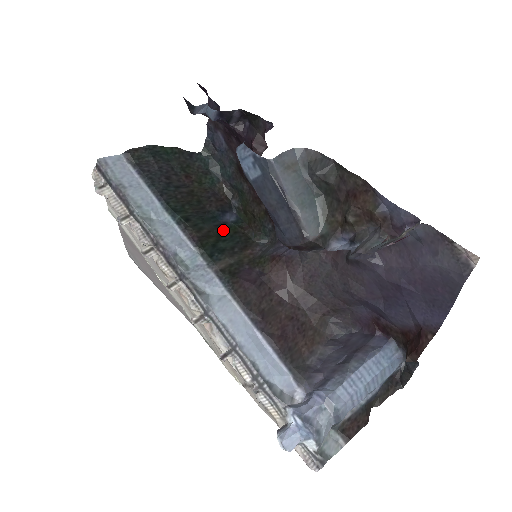
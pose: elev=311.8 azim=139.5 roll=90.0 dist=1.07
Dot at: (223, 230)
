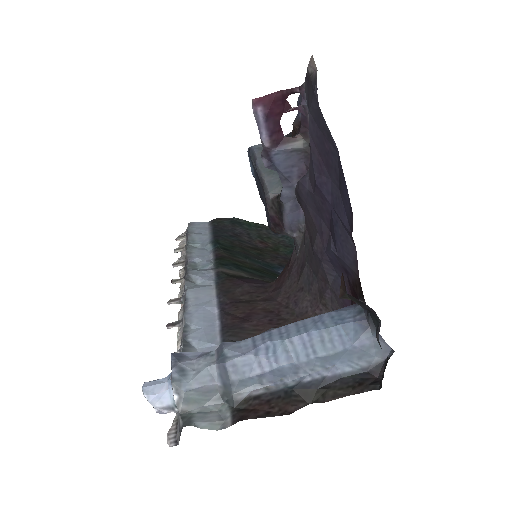
Dot at: (271, 273)
